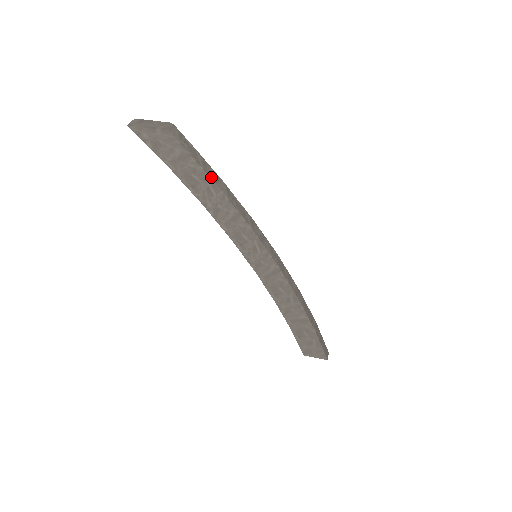
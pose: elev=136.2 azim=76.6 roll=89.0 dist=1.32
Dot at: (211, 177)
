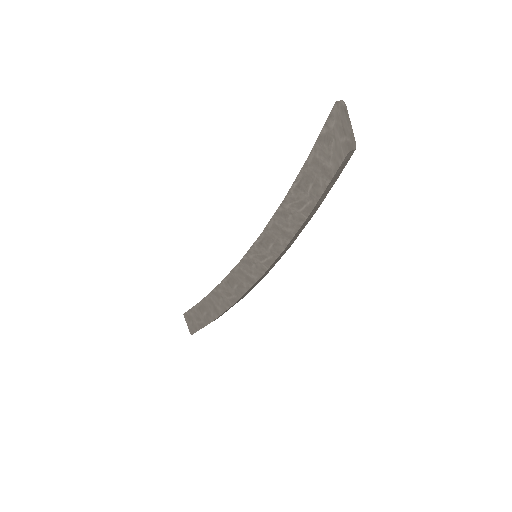
Dot at: (317, 203)
